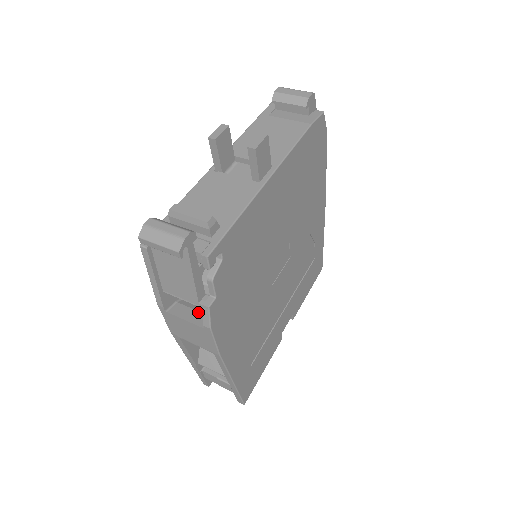
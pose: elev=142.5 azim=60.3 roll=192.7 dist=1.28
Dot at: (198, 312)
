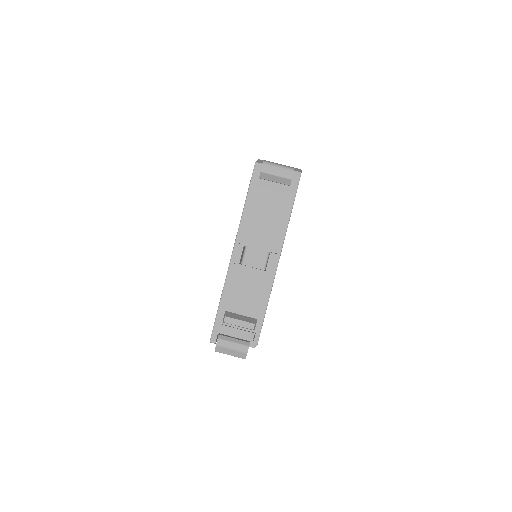
Dot at: occluded
